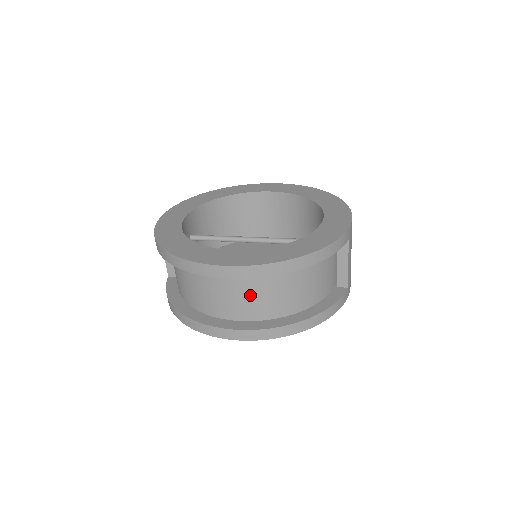
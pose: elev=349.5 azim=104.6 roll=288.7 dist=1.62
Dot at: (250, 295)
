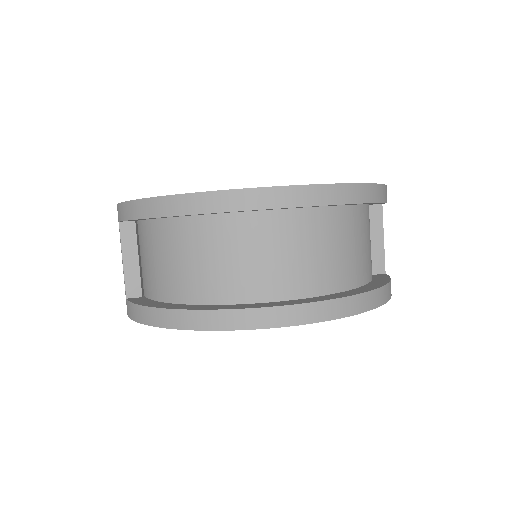
Dot at: (306, 250)
